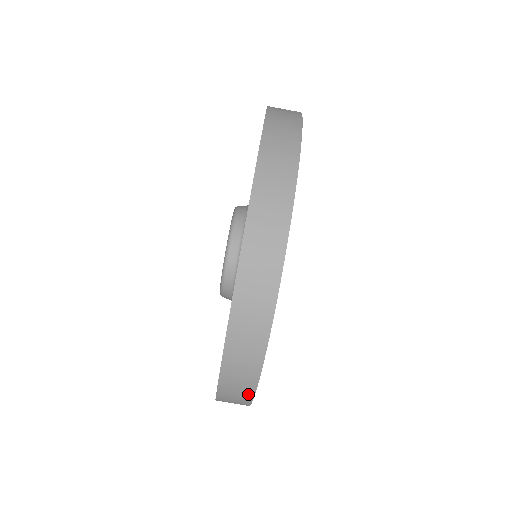
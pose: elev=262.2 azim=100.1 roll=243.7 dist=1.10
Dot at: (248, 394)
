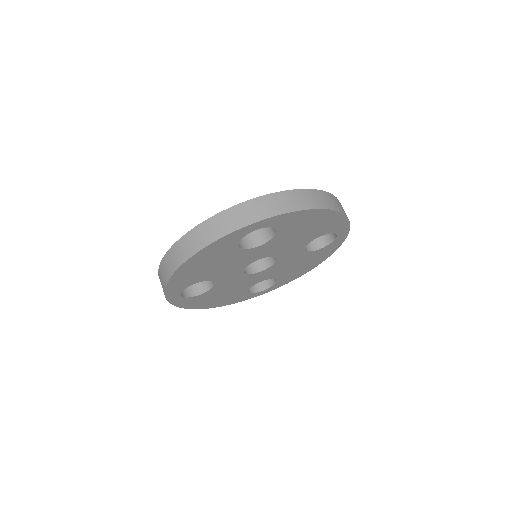
Dot at: (164, 285)
